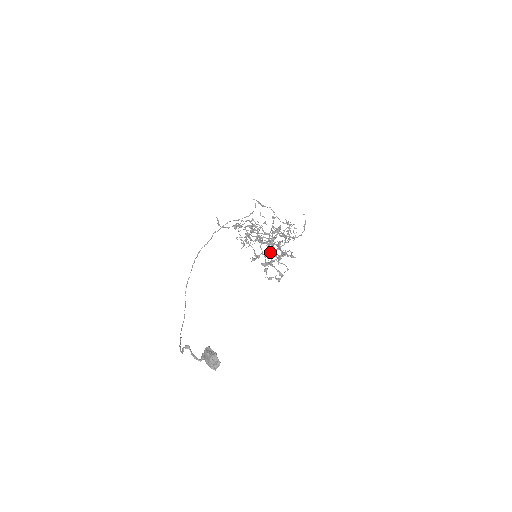
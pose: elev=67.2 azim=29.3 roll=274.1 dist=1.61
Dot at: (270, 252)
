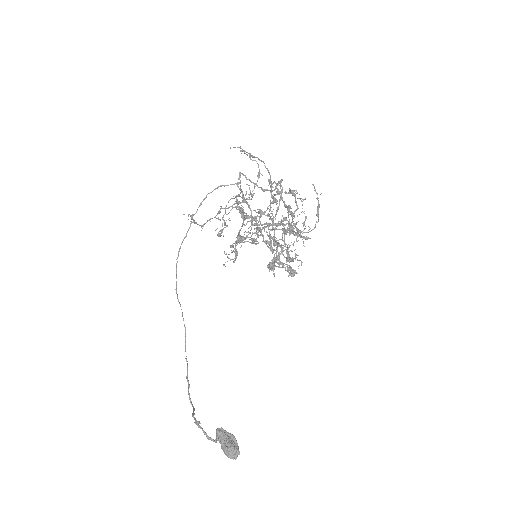
Dot at: (274, 229)
